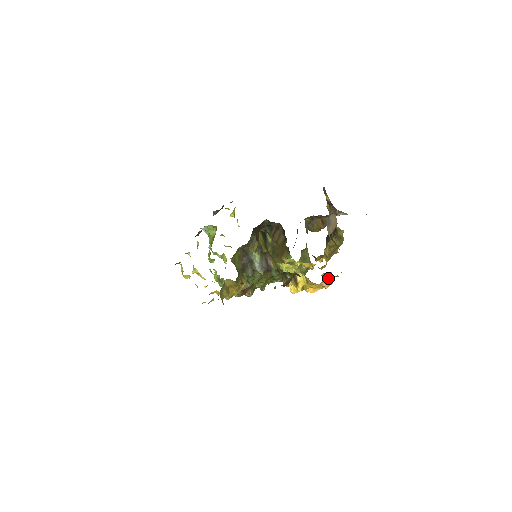
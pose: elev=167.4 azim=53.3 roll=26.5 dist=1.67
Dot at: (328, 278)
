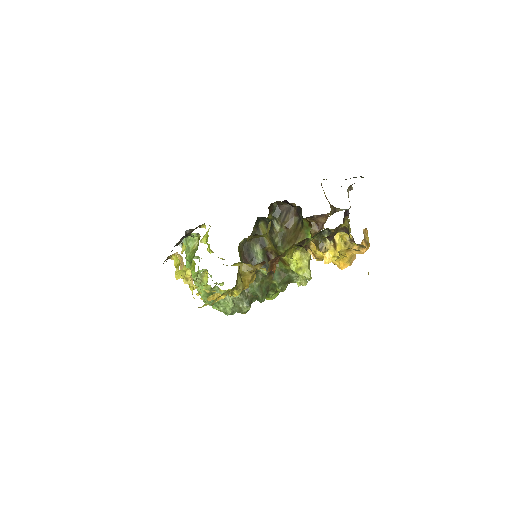
Dot at: (366, 239)
